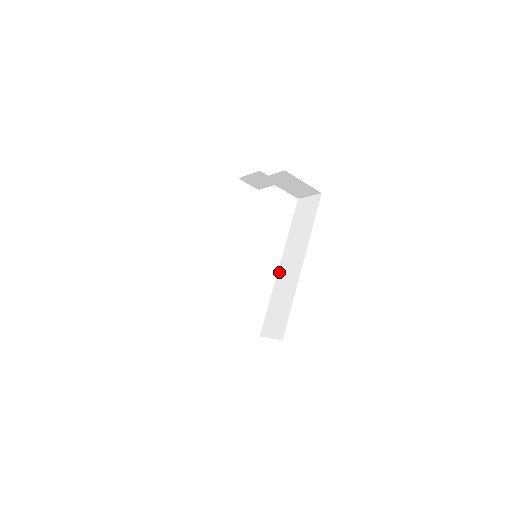
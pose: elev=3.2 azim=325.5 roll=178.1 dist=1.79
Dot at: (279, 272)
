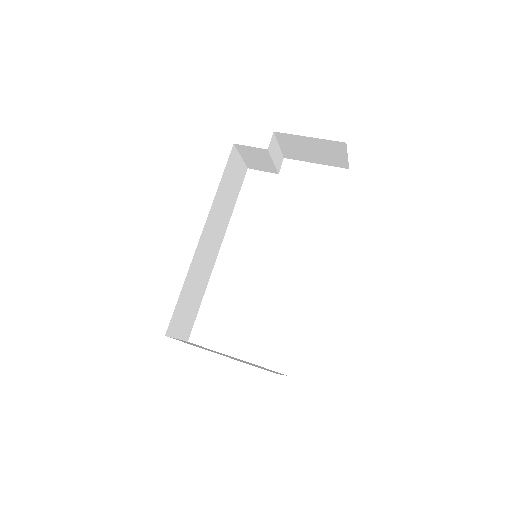
Dot at: occluded
